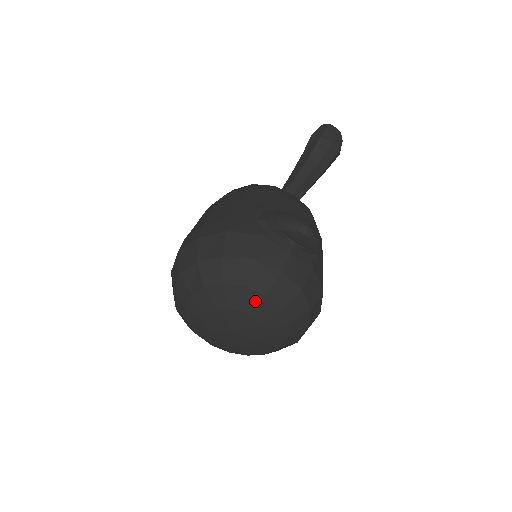
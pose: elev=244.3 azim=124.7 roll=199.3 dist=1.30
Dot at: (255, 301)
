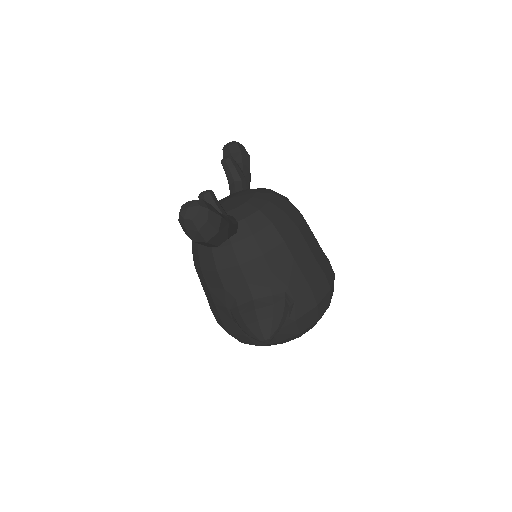
Dot at: occluded
